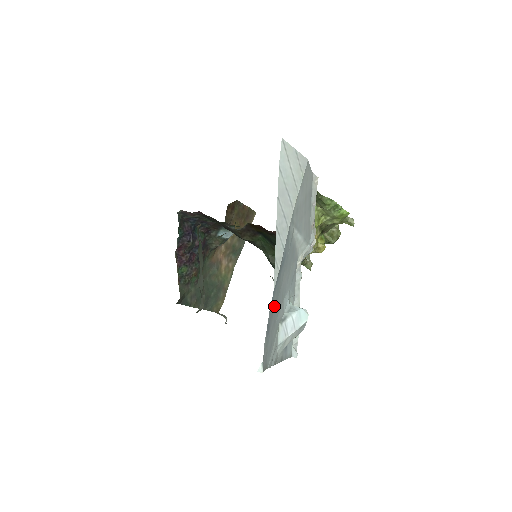
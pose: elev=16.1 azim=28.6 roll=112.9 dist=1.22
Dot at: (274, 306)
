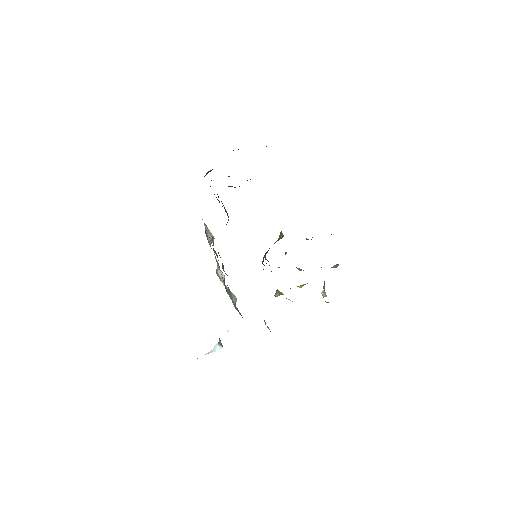
Dot at: occluded
